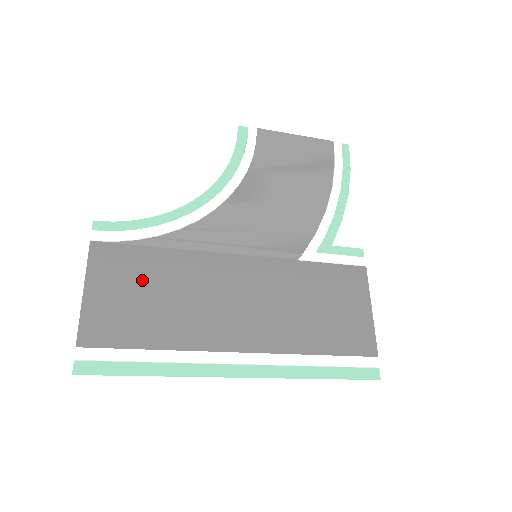
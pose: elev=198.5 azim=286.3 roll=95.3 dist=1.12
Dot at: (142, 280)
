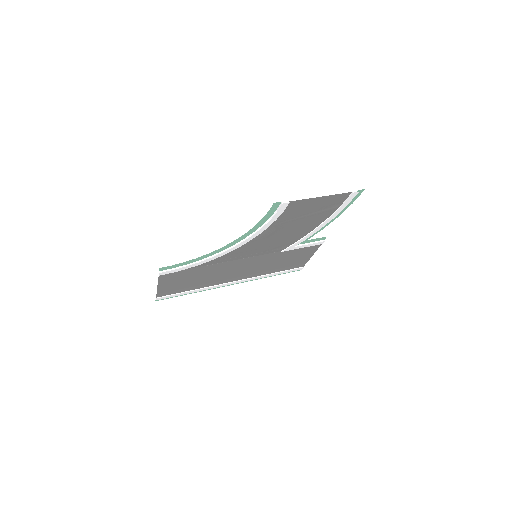
Dot at: (188, 277)
